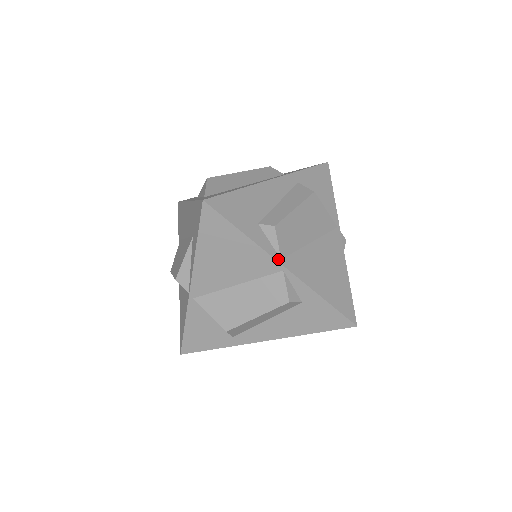
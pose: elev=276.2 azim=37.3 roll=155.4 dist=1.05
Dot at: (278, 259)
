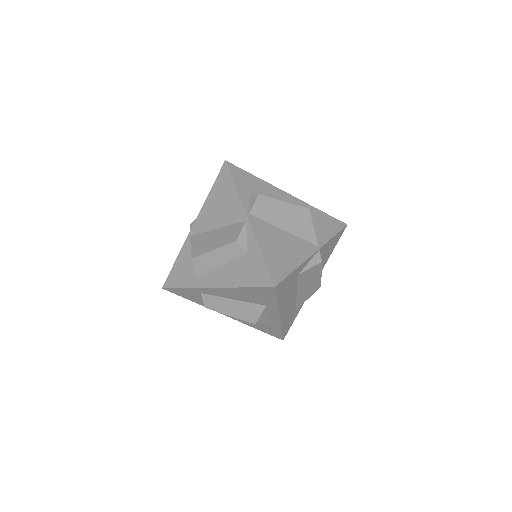
Dot at: (247, 212)
